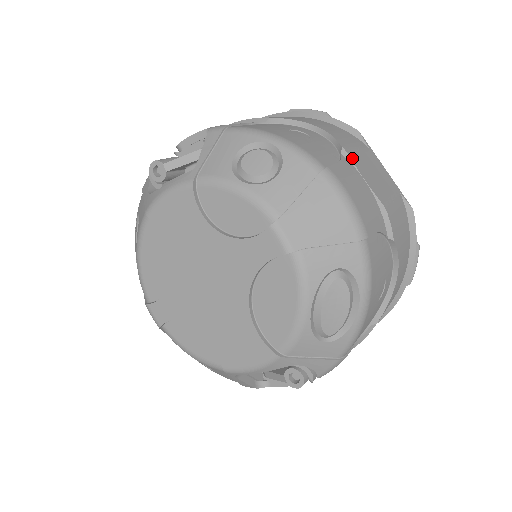
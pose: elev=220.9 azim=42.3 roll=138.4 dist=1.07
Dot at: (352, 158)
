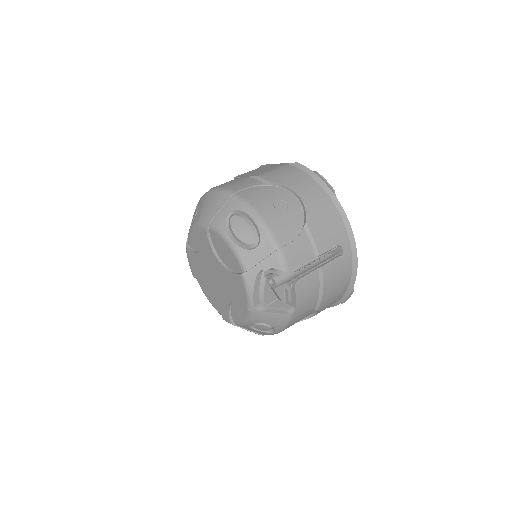
Dot at: (239, 176)
